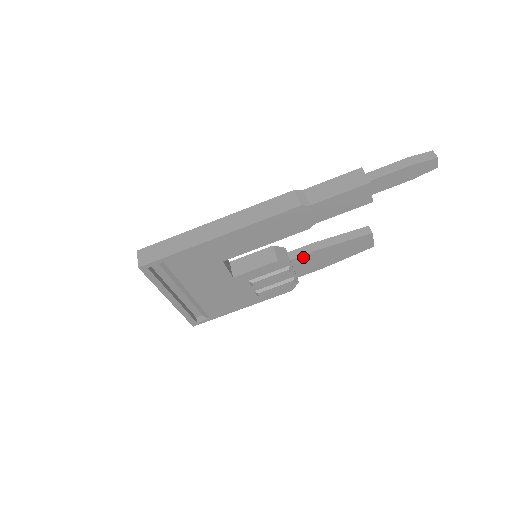
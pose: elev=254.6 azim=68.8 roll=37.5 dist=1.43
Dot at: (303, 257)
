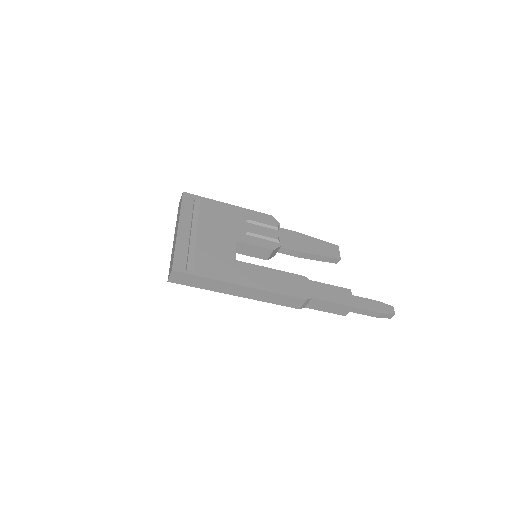
Dot at: (286, 252)
